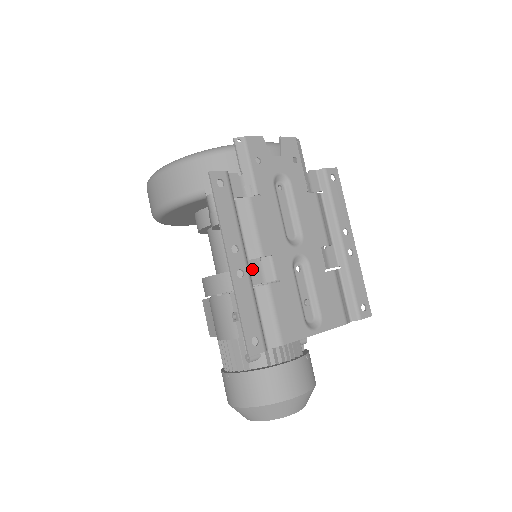
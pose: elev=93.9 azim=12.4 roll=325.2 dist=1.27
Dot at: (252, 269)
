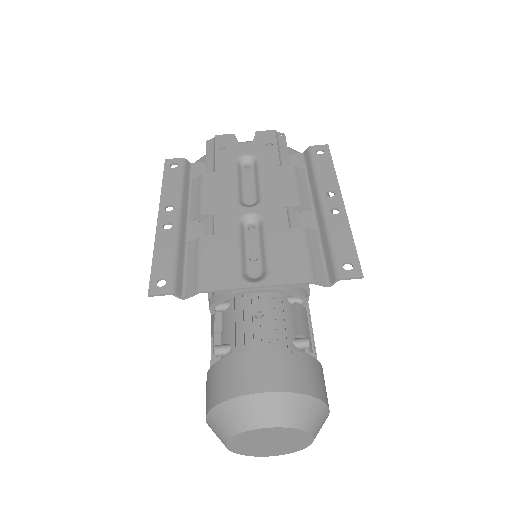
Dot at: (191, 228)
